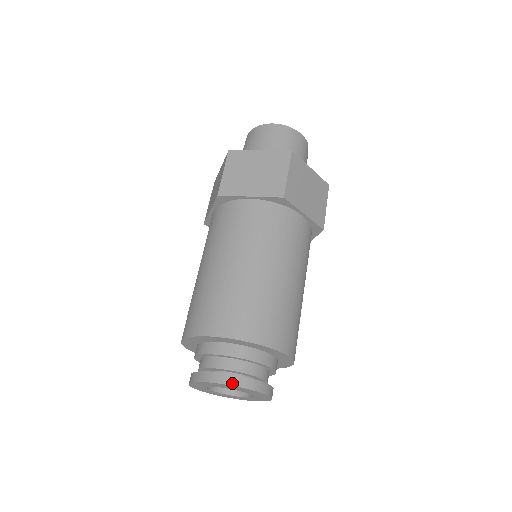
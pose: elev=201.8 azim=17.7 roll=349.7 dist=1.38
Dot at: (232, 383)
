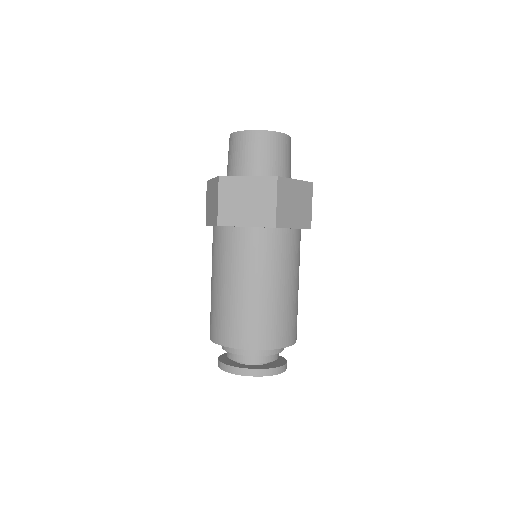
Dot at: (284, 371)
